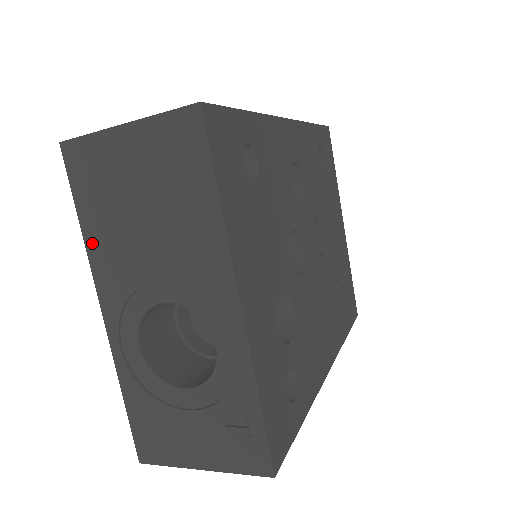
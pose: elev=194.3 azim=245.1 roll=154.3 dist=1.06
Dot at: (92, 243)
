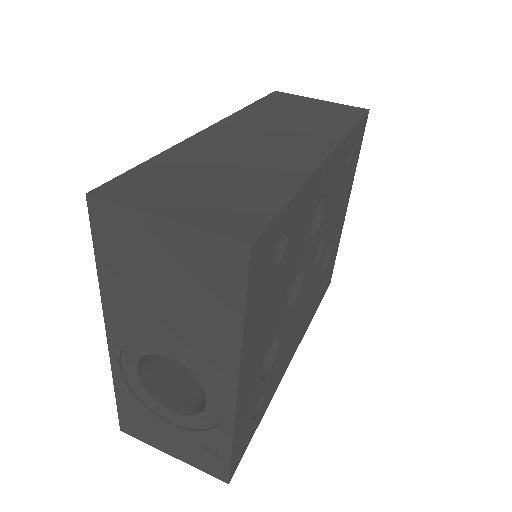
Dot at: (107, 287)
